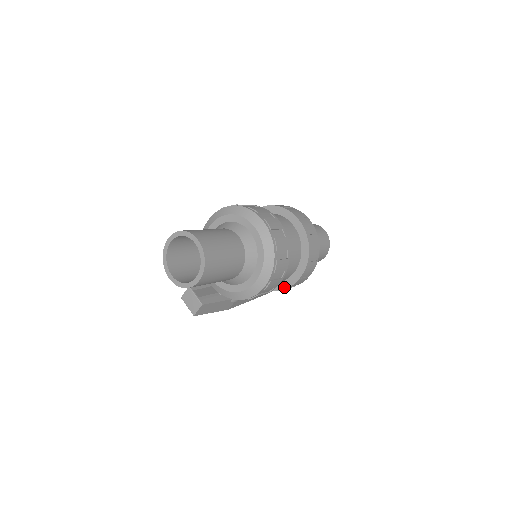
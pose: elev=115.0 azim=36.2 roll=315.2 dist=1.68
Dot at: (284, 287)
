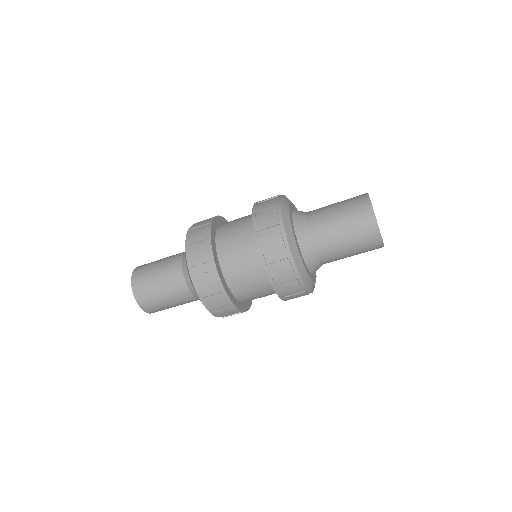
Dot at: occluded
